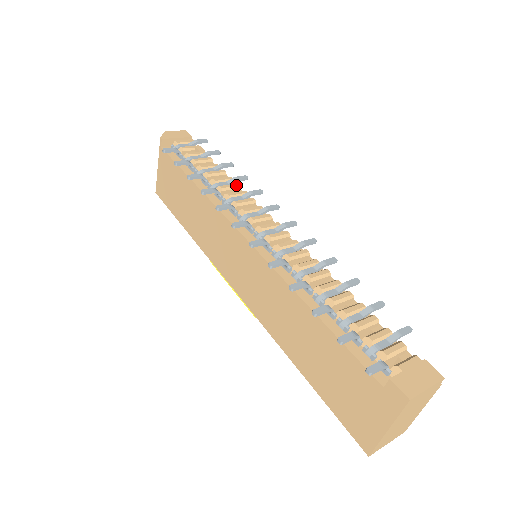
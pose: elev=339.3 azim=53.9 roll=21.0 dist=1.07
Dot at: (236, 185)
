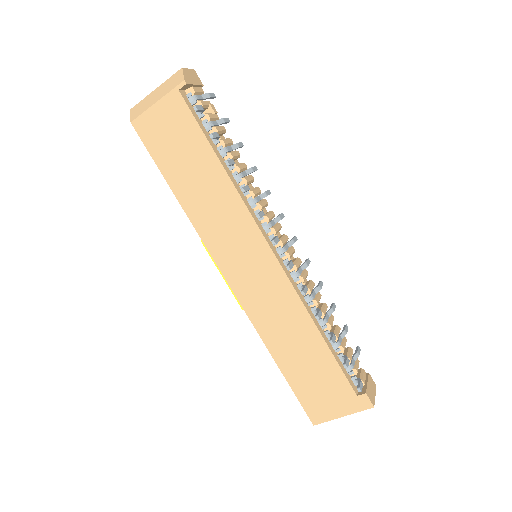
Dot at: (253, 178)
